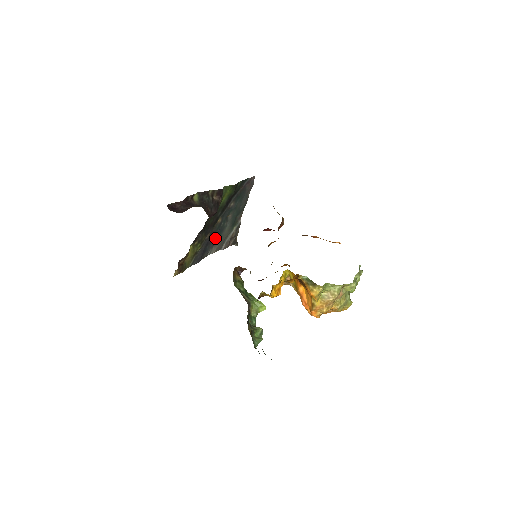
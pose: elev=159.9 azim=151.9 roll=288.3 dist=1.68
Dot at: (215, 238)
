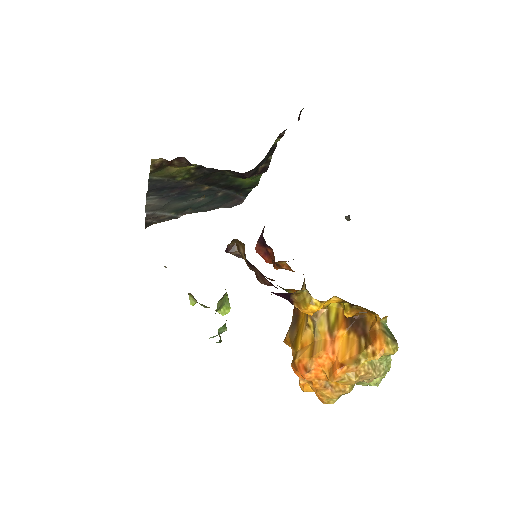
Dot at: (174, 195)
